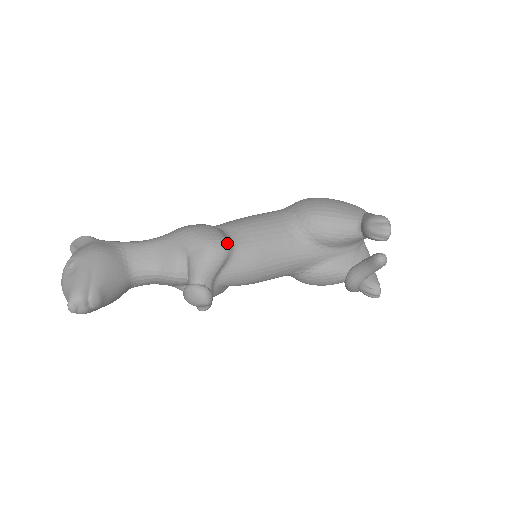
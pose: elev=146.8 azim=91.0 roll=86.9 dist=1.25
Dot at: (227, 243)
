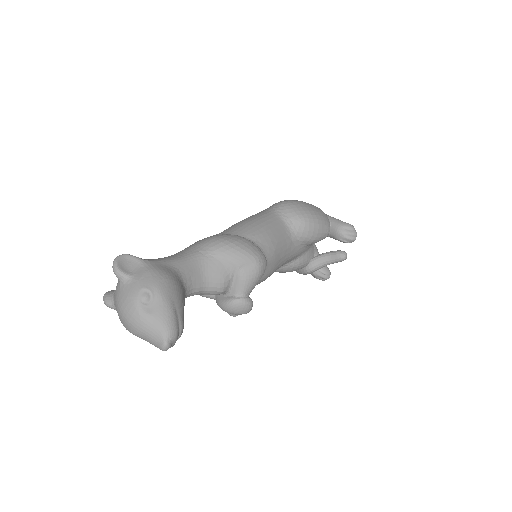
Dot at: occluded
